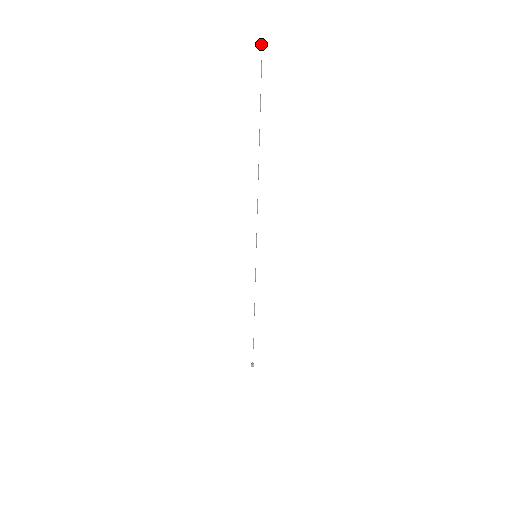
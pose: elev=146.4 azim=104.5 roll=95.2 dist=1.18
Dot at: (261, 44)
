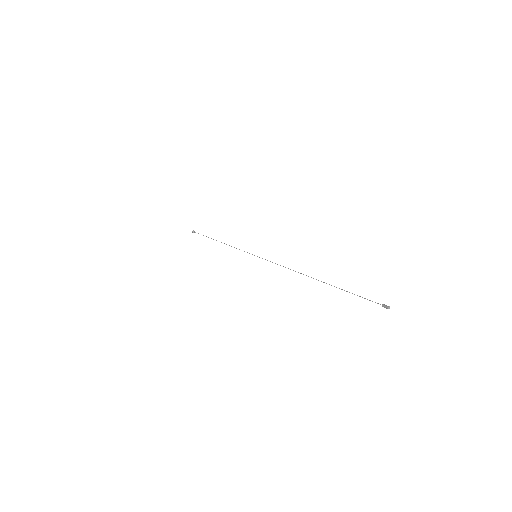
Dot at: (386, 308)
